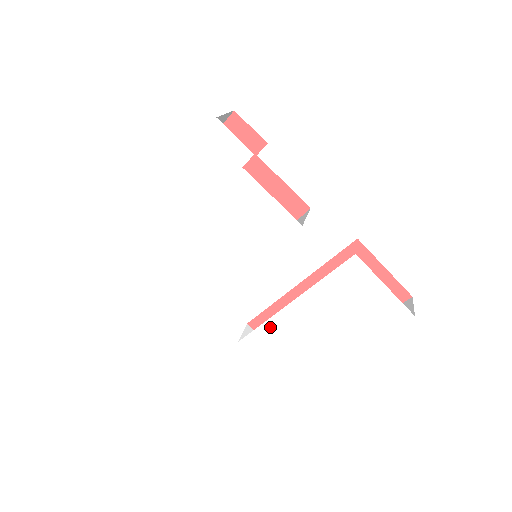
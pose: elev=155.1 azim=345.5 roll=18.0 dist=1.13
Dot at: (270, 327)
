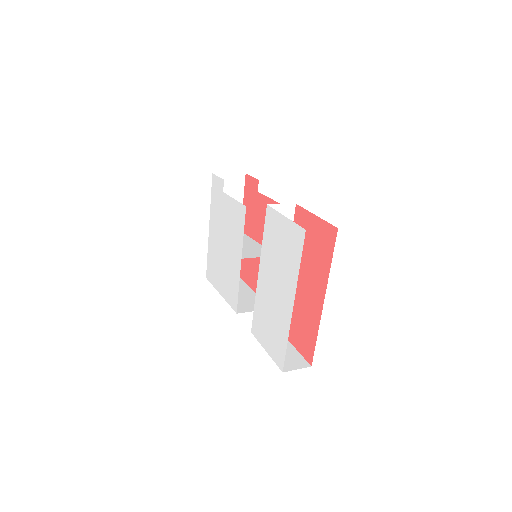
Dot at: (258, 305)
